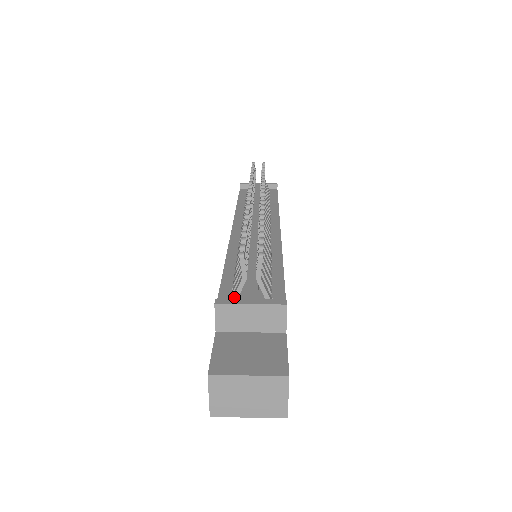
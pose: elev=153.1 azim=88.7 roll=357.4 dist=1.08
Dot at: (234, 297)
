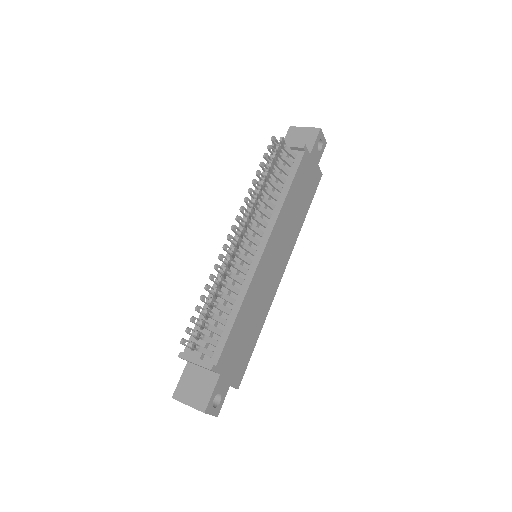
Dot at: (192, 350)
